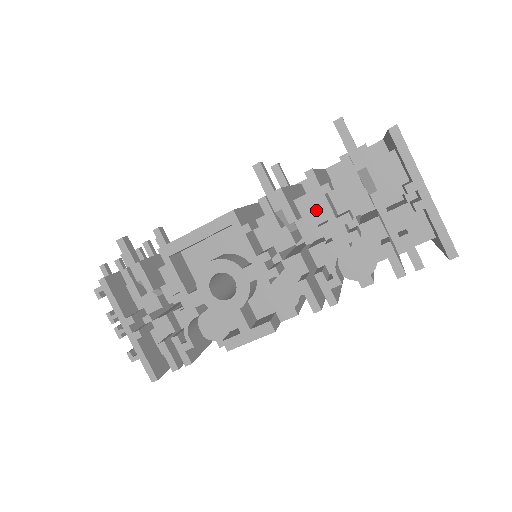
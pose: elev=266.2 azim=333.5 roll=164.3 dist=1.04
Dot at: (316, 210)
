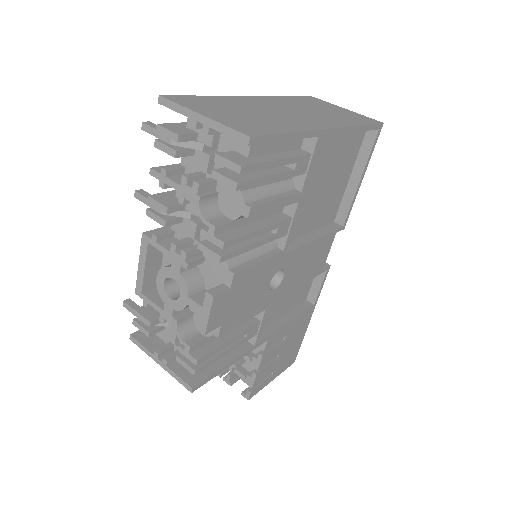
Dot at: occluded
